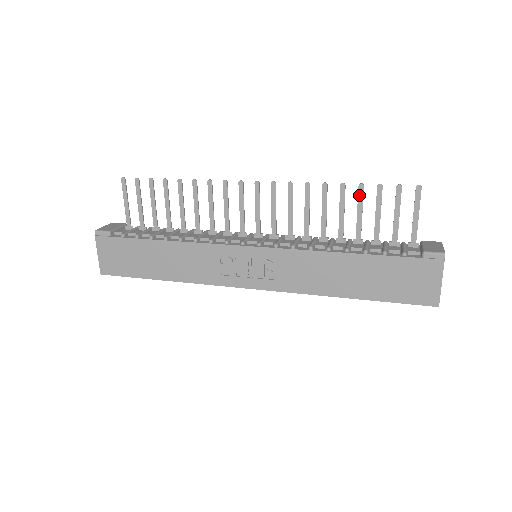
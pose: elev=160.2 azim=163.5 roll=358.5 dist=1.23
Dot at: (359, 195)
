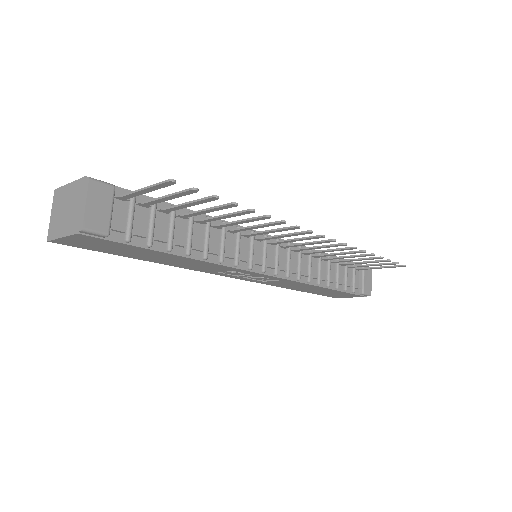
Dot at: (372, 259)
